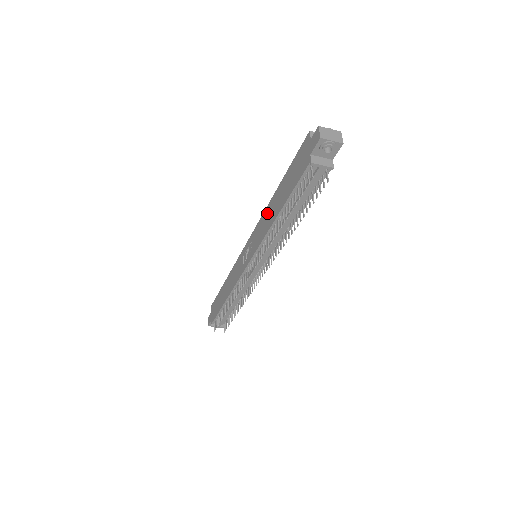
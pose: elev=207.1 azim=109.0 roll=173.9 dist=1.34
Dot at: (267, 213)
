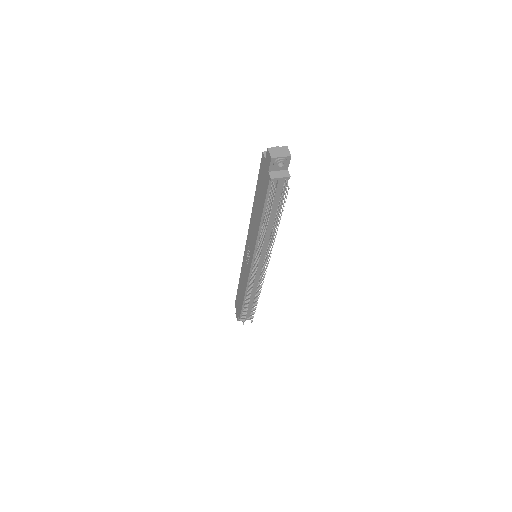
Dot at: (252, 221)
